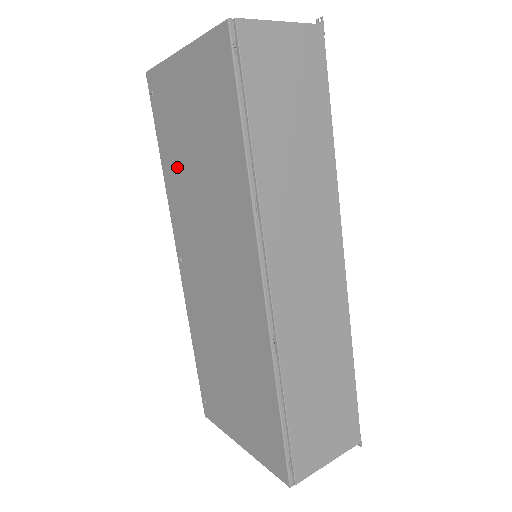
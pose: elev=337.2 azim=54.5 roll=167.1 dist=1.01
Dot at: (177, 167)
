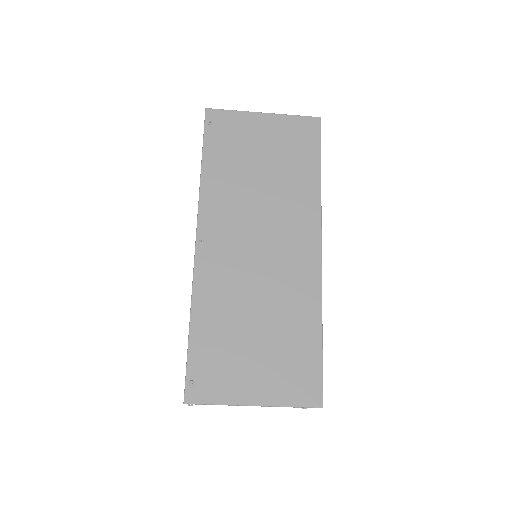
Dot at: (230, 173)
